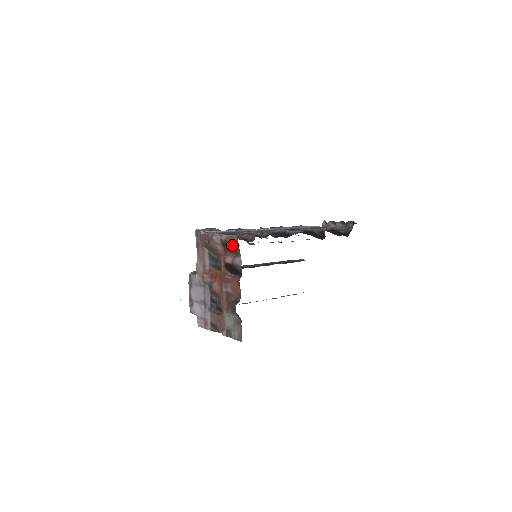
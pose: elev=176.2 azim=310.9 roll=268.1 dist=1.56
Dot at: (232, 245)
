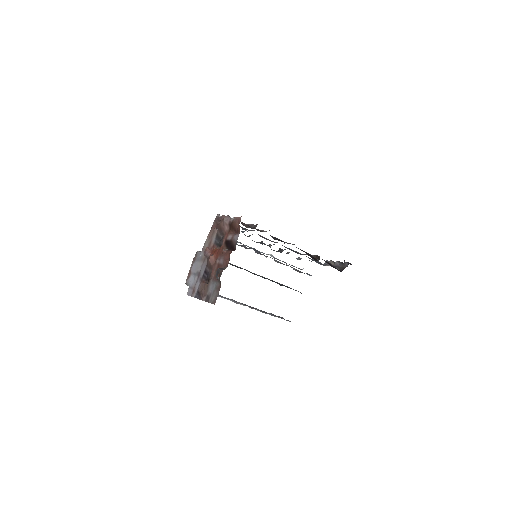
Dot at: (236, 225)
